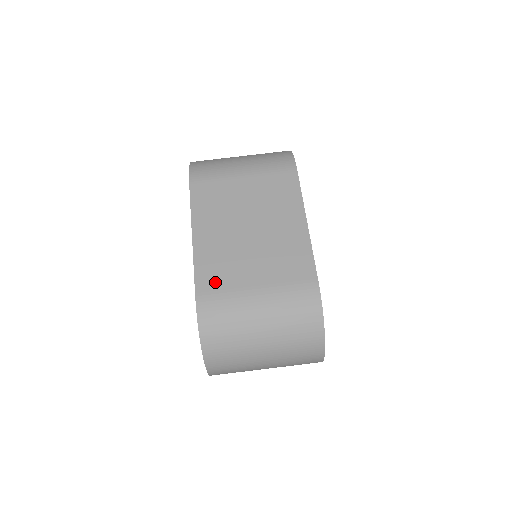
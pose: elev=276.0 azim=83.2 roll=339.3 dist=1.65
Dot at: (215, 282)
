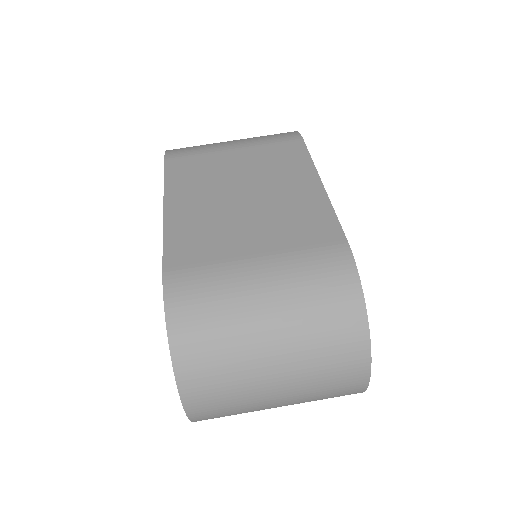
Dot at: (193, 254)
